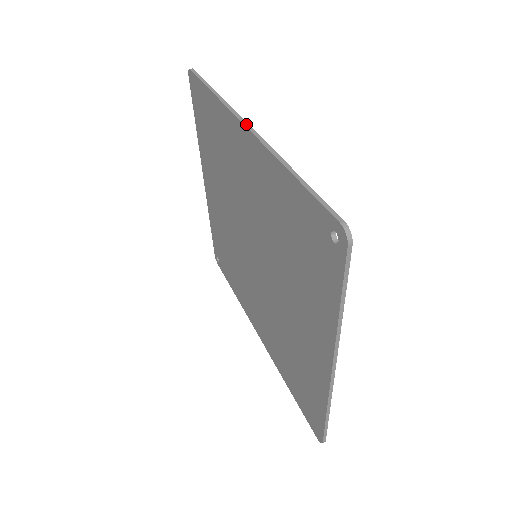
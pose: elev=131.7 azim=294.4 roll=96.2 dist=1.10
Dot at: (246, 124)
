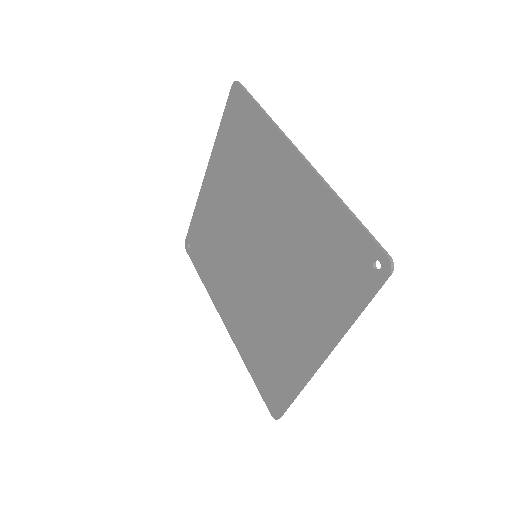
Dot at: (300, 153)
